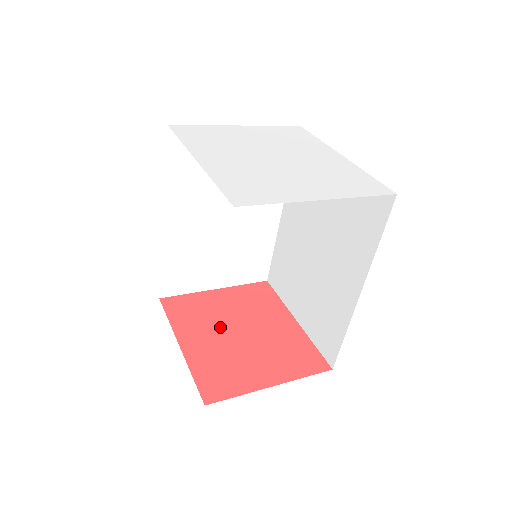
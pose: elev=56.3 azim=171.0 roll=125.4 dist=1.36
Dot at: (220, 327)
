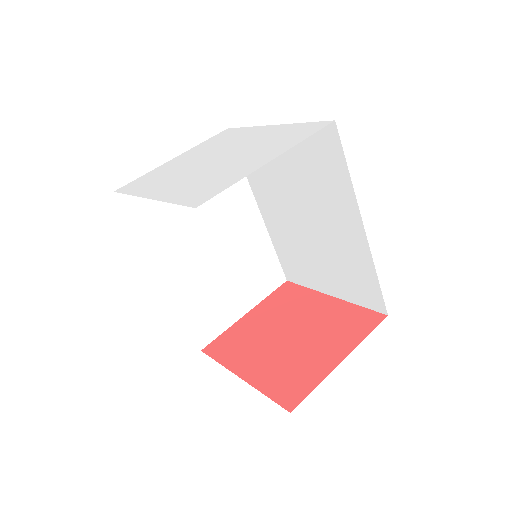
Dot at: (267, 341)
